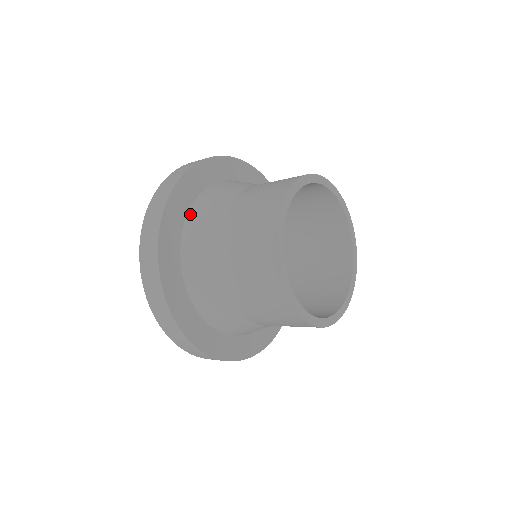
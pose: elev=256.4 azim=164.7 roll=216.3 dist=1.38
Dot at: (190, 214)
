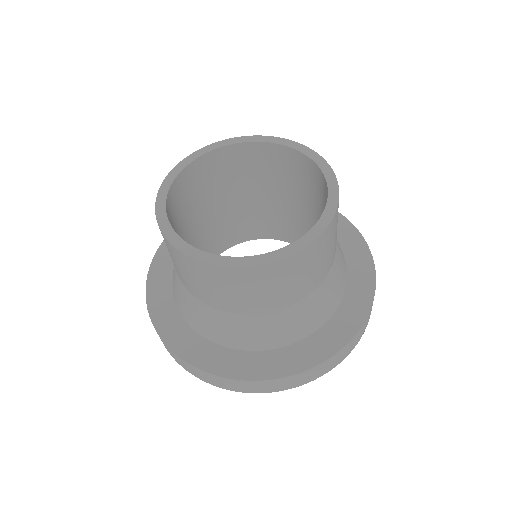
Dot at: occluded
